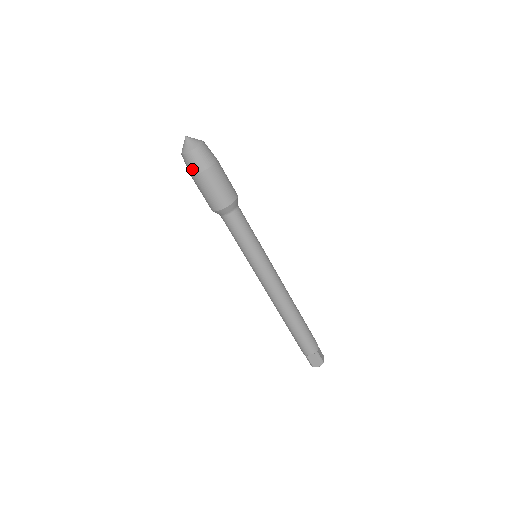
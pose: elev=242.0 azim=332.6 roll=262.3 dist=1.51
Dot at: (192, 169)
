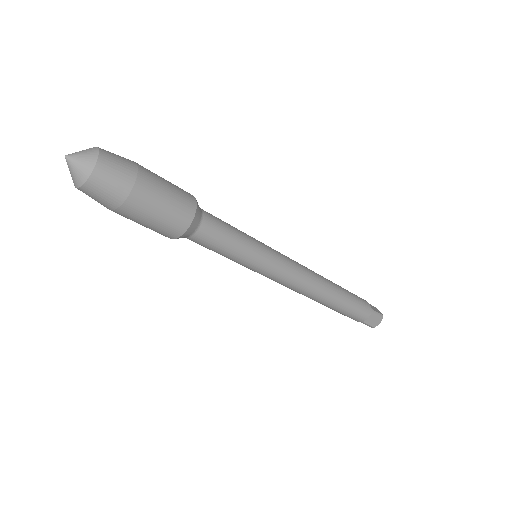
Dot at: occluded
